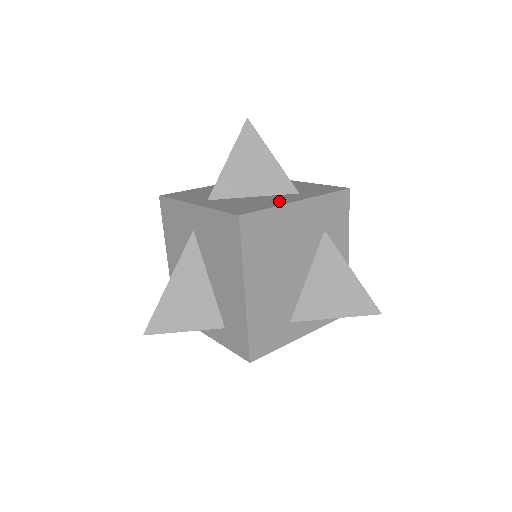
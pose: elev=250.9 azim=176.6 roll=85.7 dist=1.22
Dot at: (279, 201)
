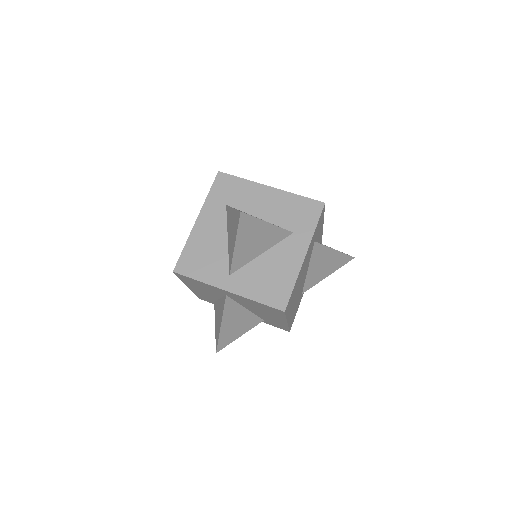
Dot at: (291, 263)
